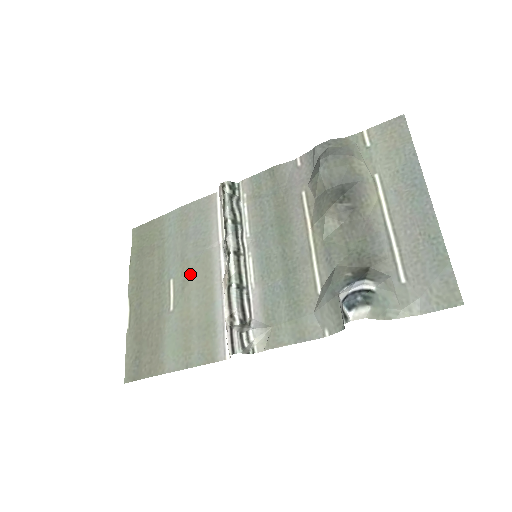
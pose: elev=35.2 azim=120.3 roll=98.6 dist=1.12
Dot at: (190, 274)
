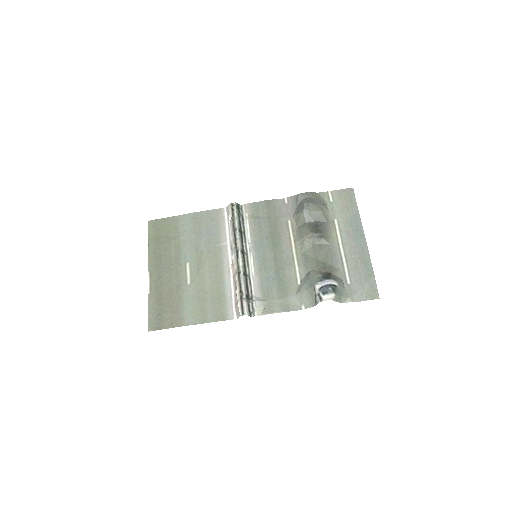
Dot at: (204, 261)
